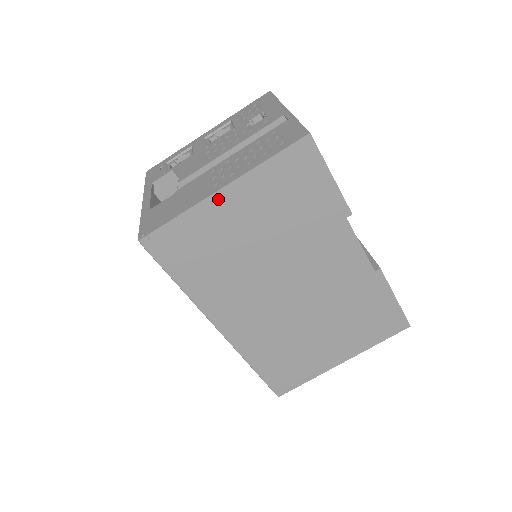
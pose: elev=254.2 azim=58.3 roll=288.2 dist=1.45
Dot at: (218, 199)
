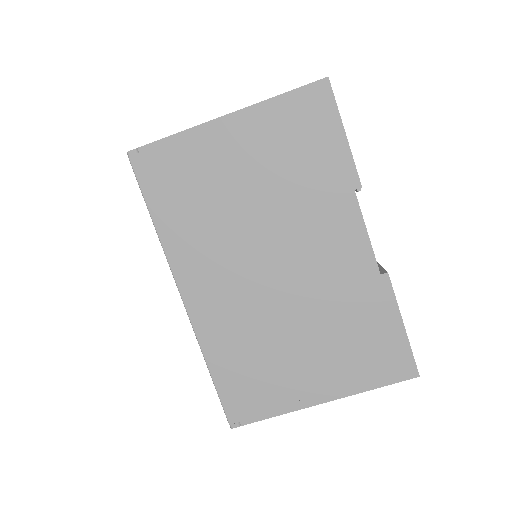
Dot at: (218, 127)
